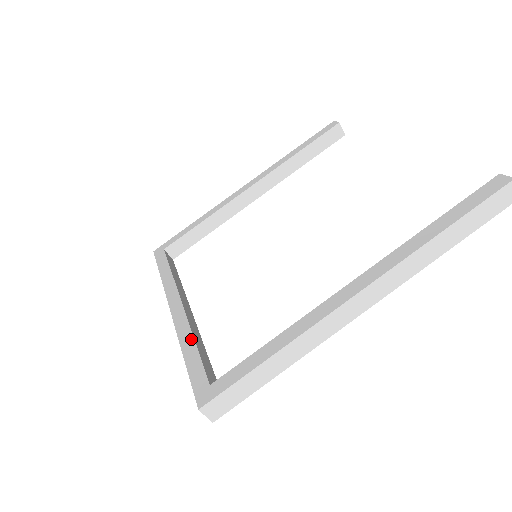
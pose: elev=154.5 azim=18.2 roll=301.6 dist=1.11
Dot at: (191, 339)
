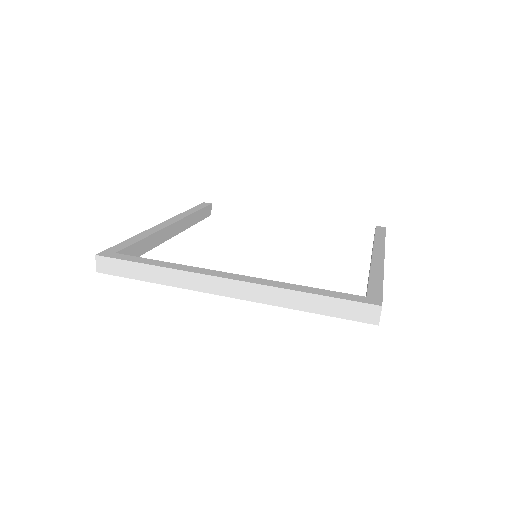
Dot at: (298, 285)
